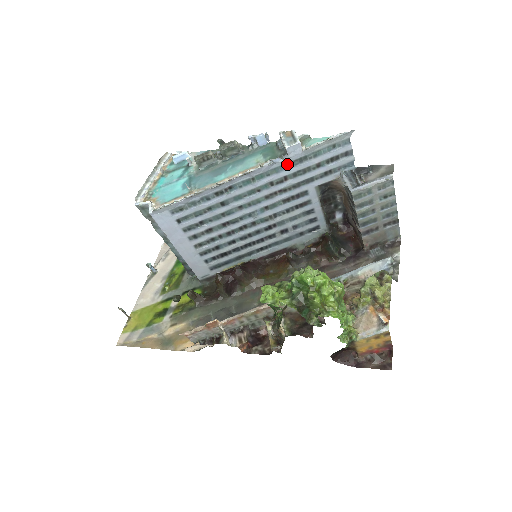
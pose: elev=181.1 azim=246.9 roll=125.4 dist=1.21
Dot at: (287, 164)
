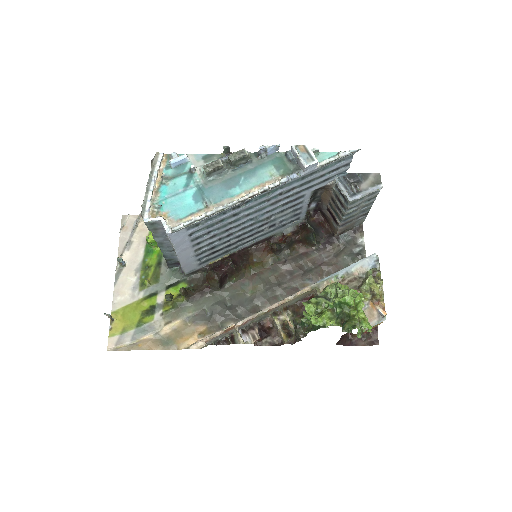
Dot at: (300, 178)
